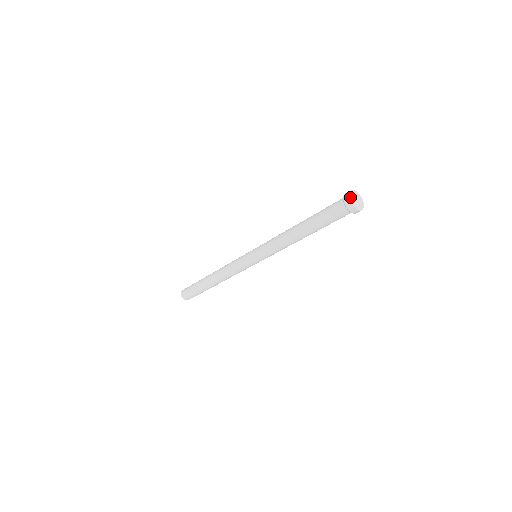
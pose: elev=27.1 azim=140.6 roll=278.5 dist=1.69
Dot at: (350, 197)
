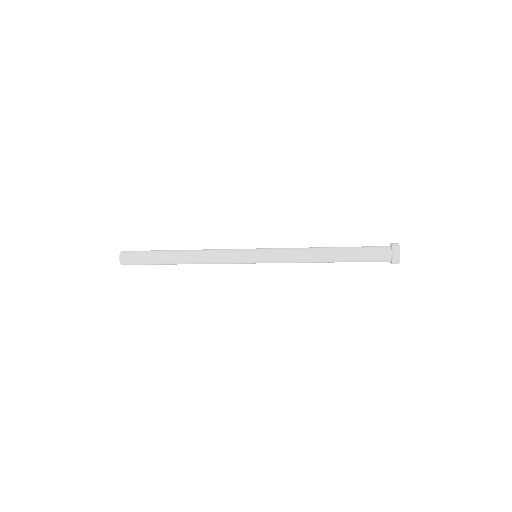
Dot at: occluded
